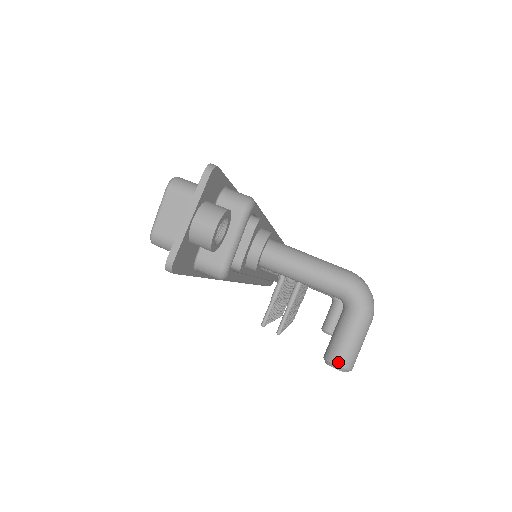
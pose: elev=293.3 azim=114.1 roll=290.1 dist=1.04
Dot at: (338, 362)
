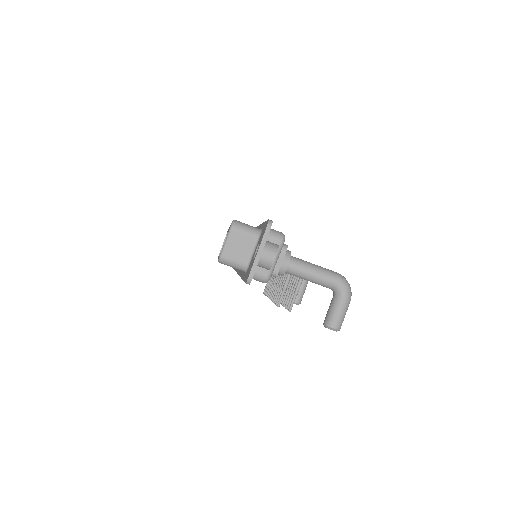
Dot at: (334, 326)
